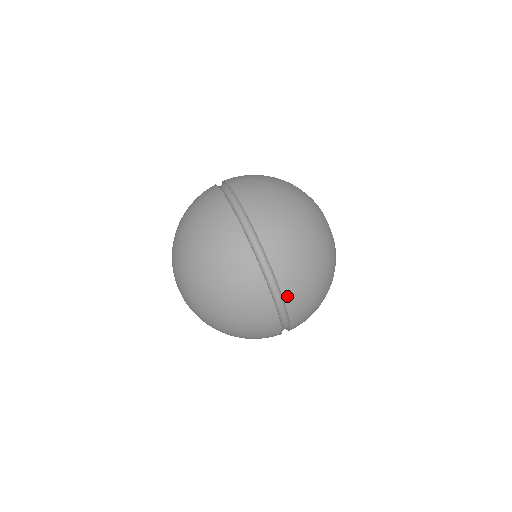
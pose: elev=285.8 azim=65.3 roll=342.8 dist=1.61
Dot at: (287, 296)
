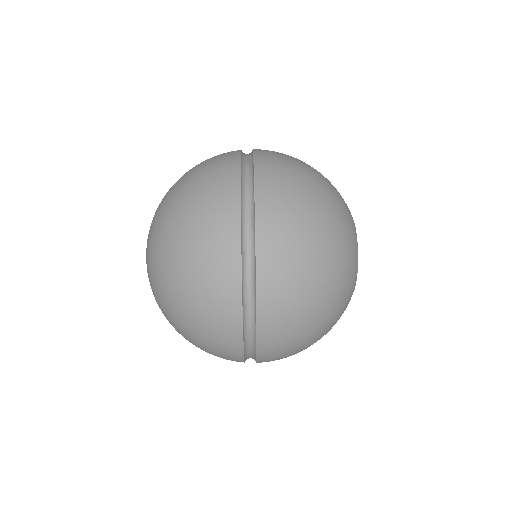
Dot at: (261, 190)
